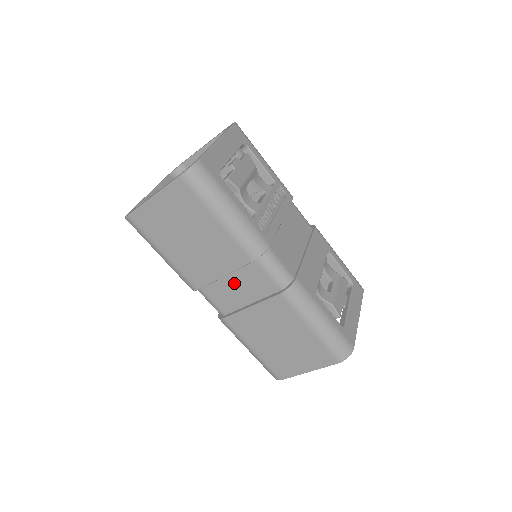
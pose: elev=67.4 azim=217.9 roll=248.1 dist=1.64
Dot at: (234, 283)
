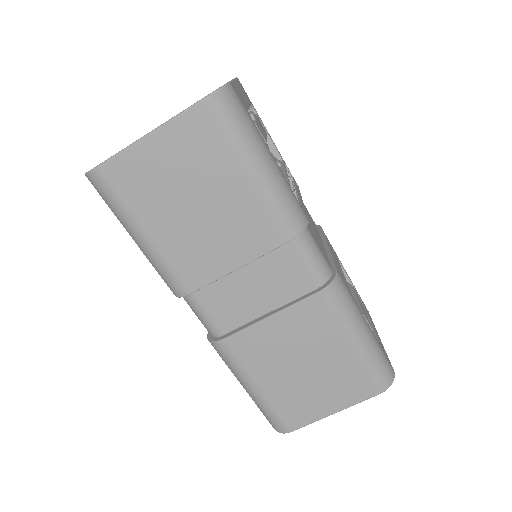
Dot at: (249, 280)
